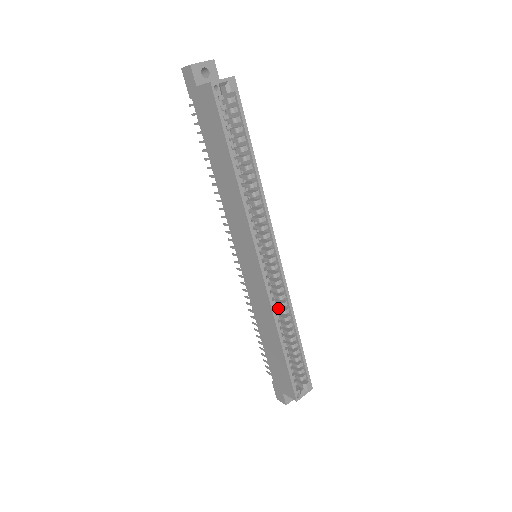
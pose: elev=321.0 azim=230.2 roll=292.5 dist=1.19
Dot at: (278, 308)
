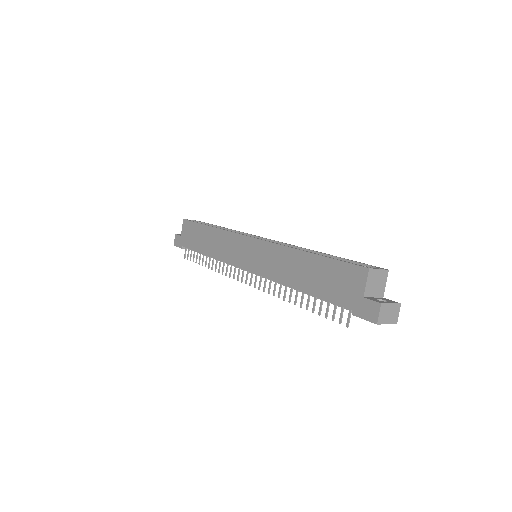
Dot at: occluded
